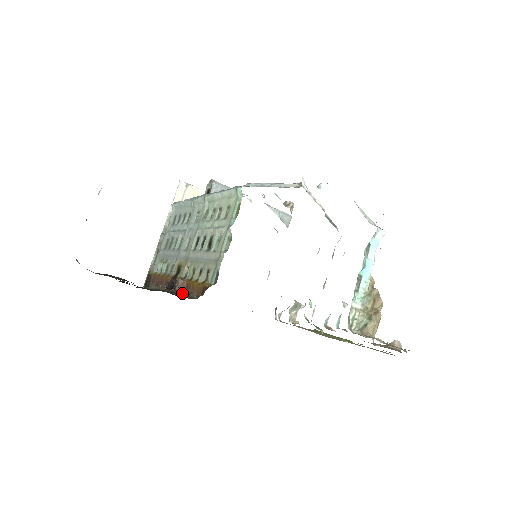
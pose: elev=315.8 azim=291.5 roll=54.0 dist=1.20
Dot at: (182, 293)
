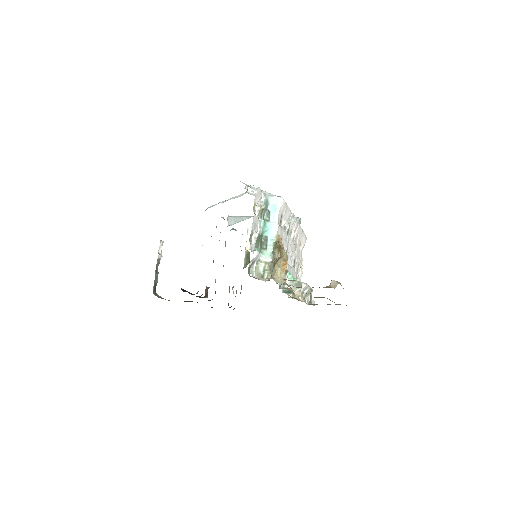
Dot at: occluded
